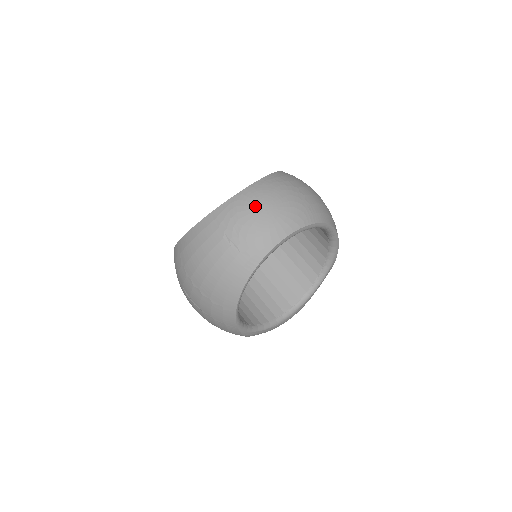
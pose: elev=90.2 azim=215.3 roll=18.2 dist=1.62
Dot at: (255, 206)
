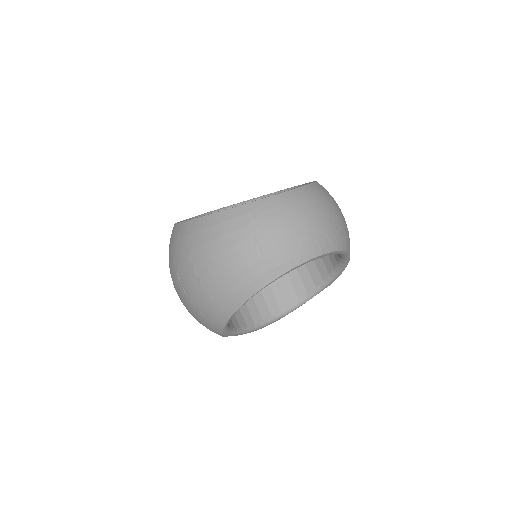
Dot at: (293, 215)
